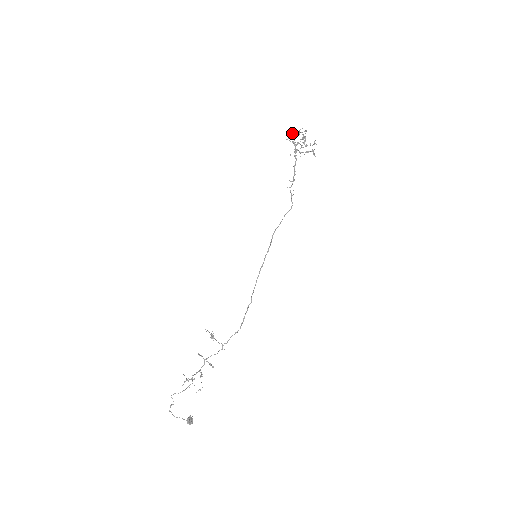
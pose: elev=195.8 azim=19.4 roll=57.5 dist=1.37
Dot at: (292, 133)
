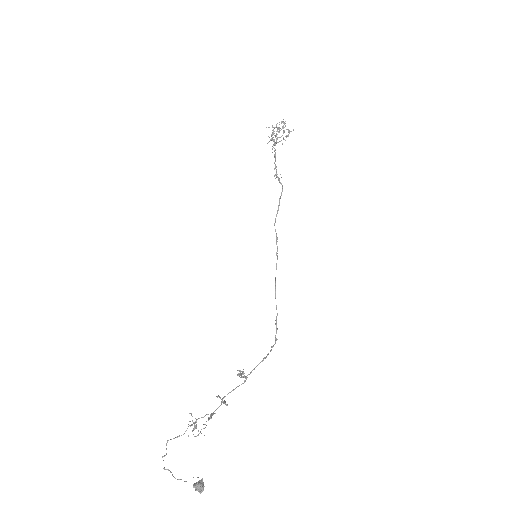
Dot at: occluded
